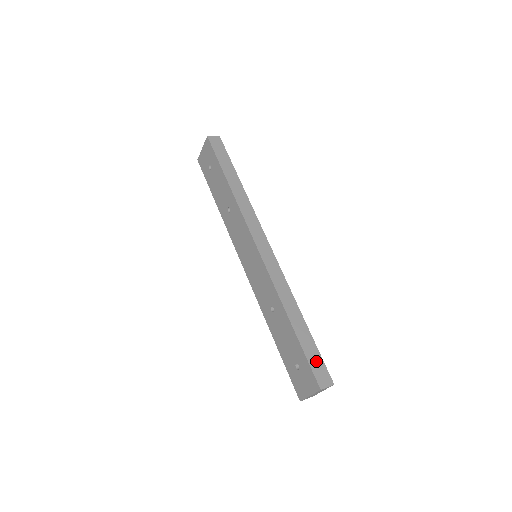
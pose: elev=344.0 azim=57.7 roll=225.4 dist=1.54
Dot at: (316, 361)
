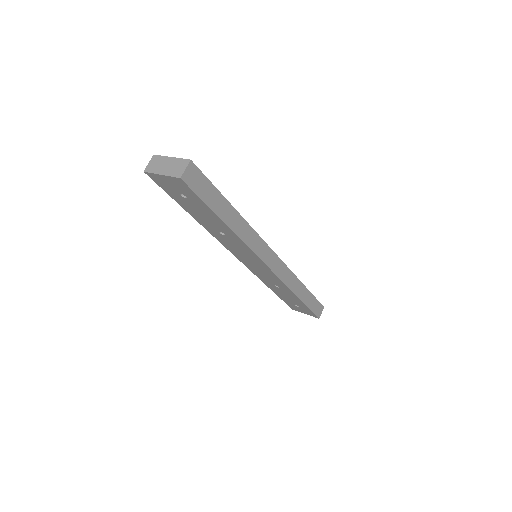
Dot at: (315, 306)
